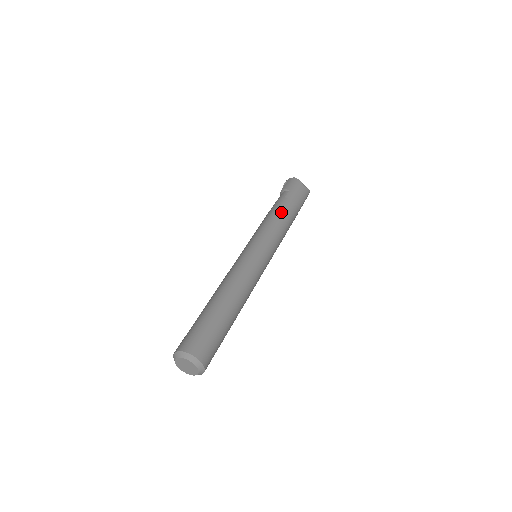
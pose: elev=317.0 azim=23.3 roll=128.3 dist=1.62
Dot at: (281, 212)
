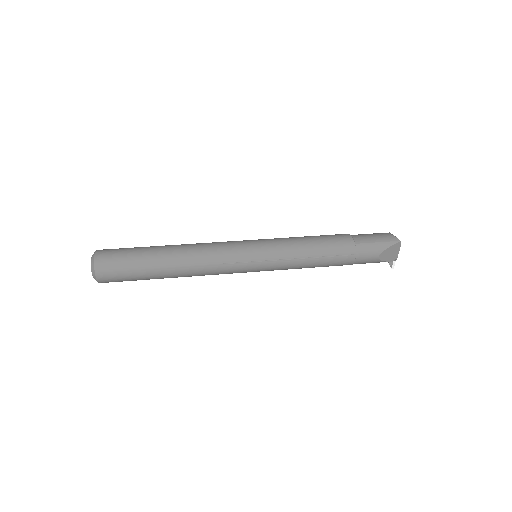
Dot at: (320, 235)
